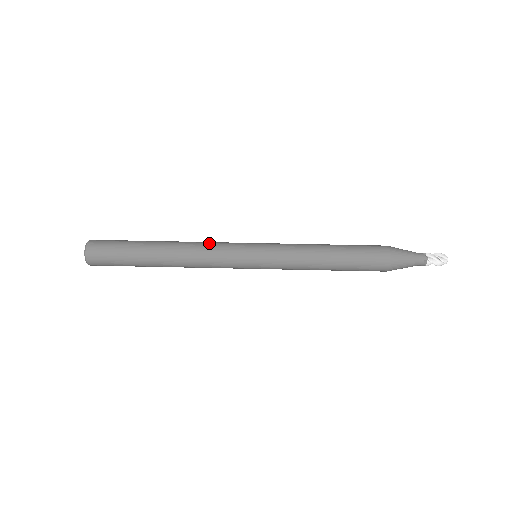
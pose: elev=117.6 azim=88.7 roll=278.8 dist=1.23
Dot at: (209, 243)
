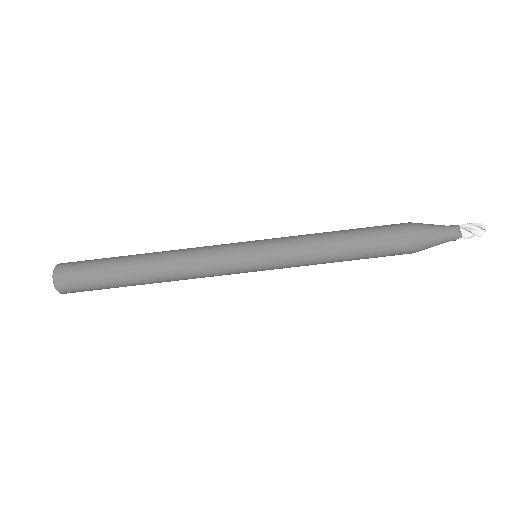
Dot at: (198, 257)
